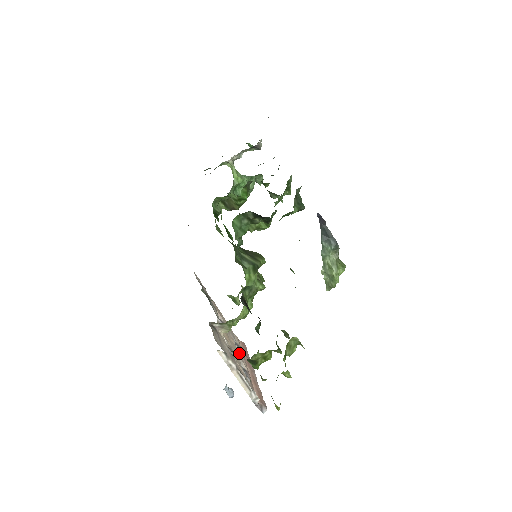
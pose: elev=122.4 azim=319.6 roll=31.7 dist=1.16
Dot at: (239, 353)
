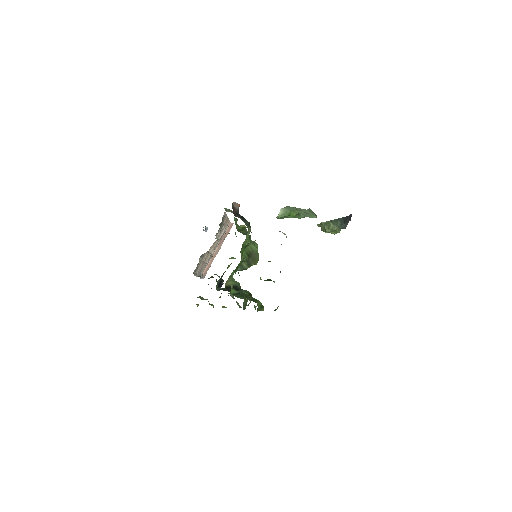
Dot at: occluded
